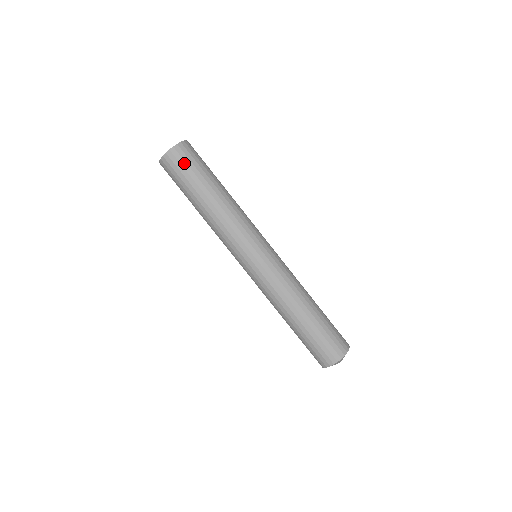
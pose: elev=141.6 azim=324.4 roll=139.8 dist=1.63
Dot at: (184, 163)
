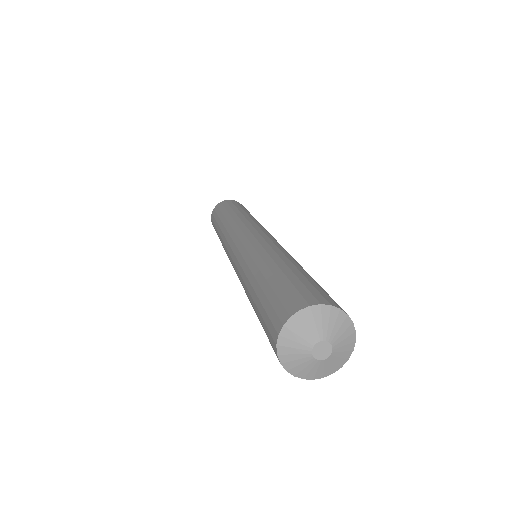
Dot at: (222, 206)
